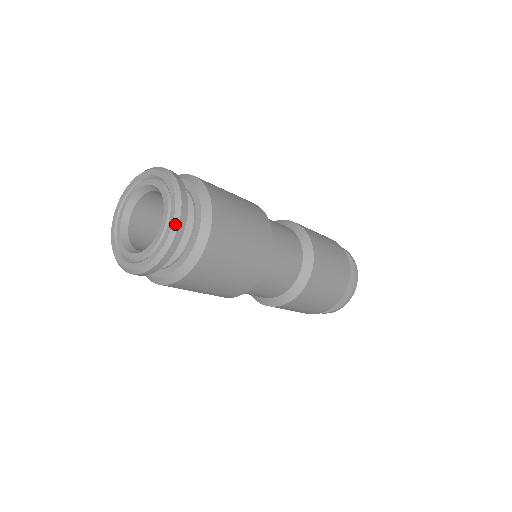
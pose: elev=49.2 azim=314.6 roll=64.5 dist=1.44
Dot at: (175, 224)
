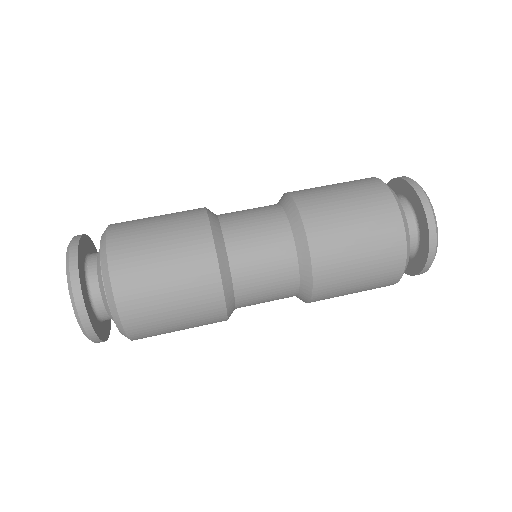
Dot at: (76, 313)
